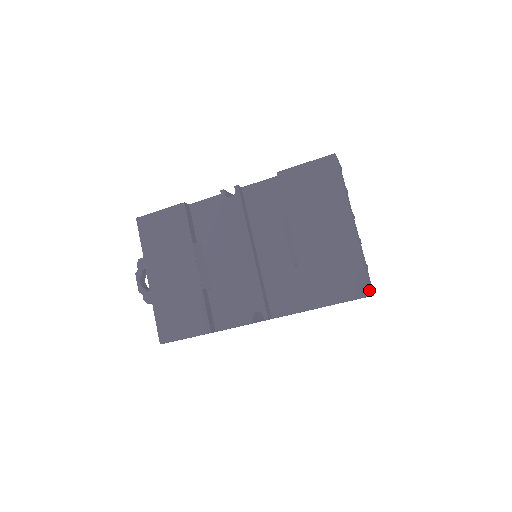
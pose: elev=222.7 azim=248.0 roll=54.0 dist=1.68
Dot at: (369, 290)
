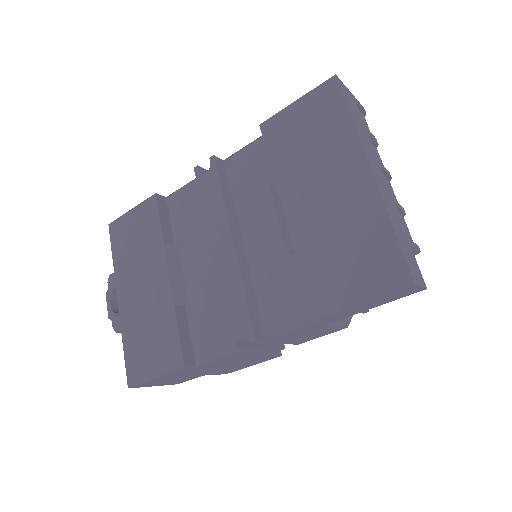
Dot at: (406, 274)
